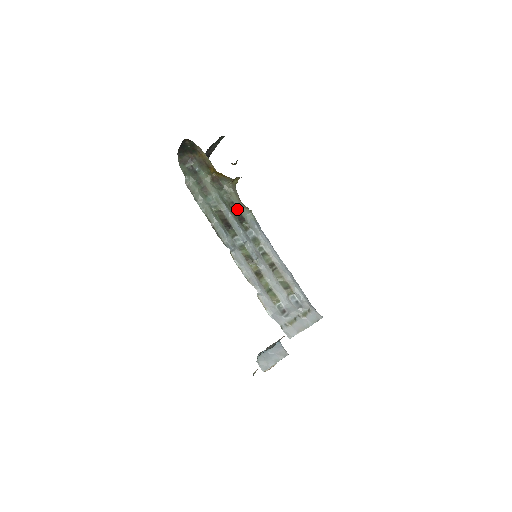
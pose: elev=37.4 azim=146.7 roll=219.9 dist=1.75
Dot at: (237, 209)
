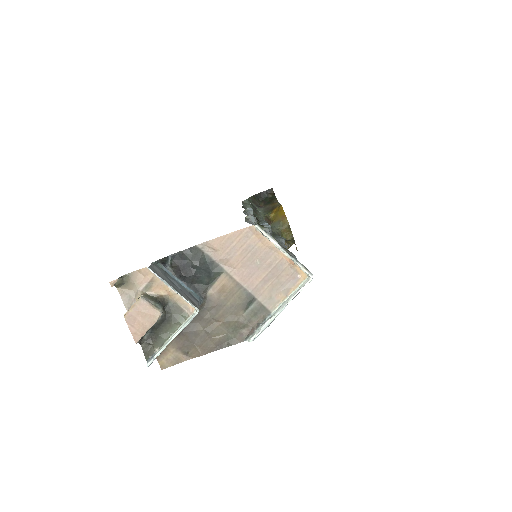
Dot at: occluded
